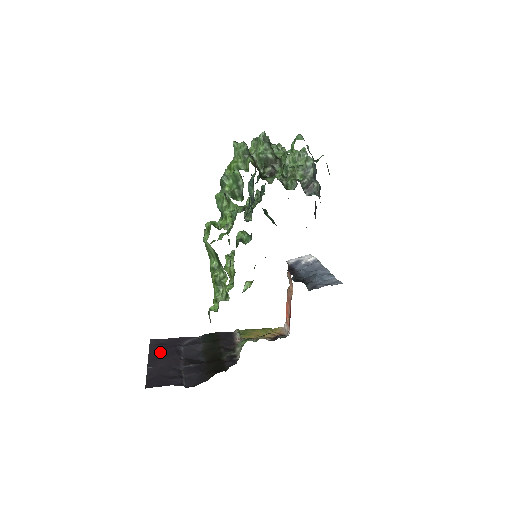
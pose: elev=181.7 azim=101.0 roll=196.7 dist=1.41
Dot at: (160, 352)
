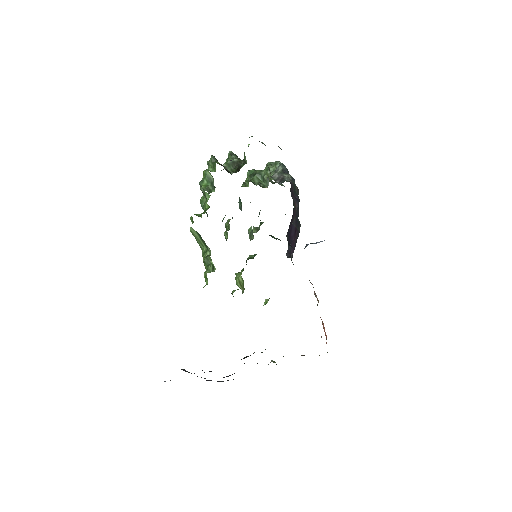
Dot at: occluded
